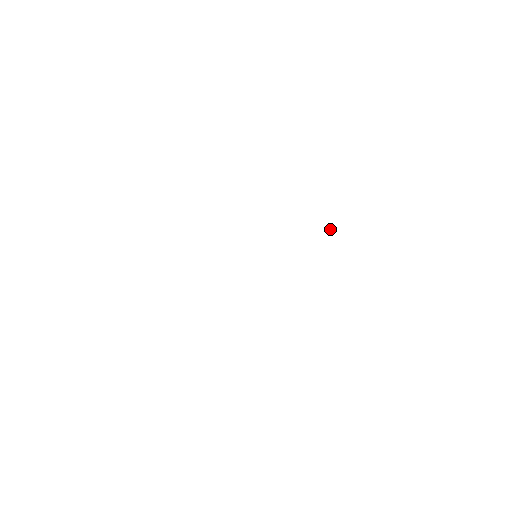
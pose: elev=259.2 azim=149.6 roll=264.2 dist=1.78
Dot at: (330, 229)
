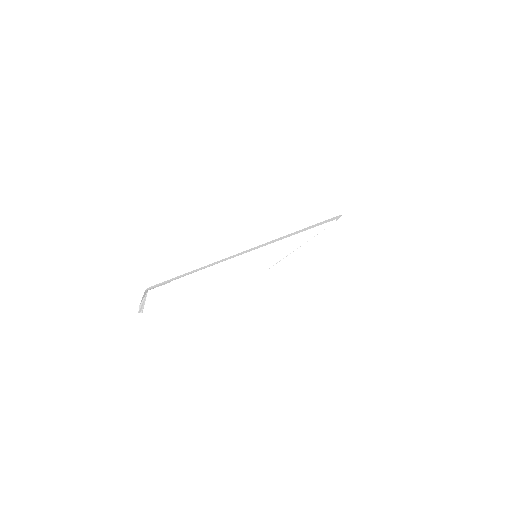
Dot at: (337, 219)
